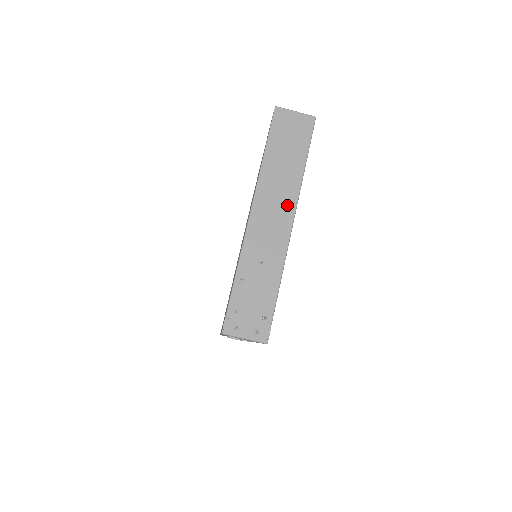
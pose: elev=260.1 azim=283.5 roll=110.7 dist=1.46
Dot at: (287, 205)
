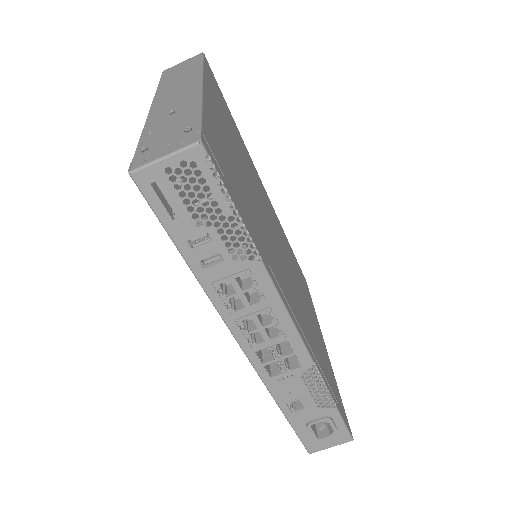
Dot at: (191, 83)
